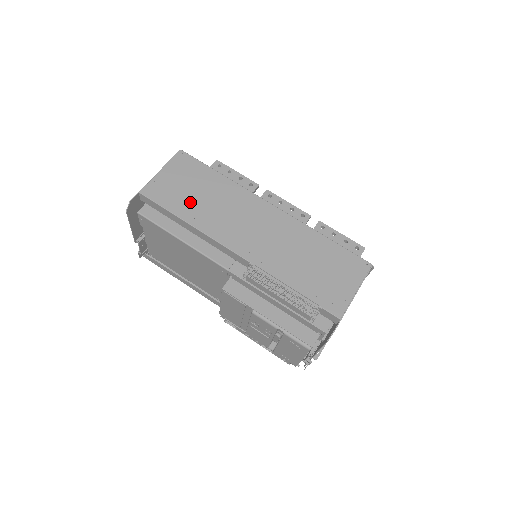
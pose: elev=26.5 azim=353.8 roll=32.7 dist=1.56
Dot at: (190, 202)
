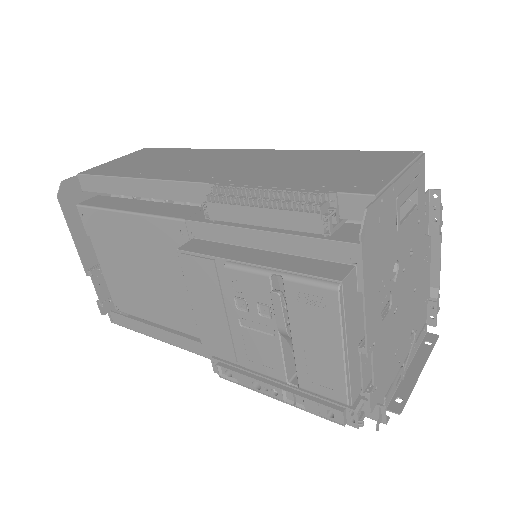
Dot at: (140, 167)
